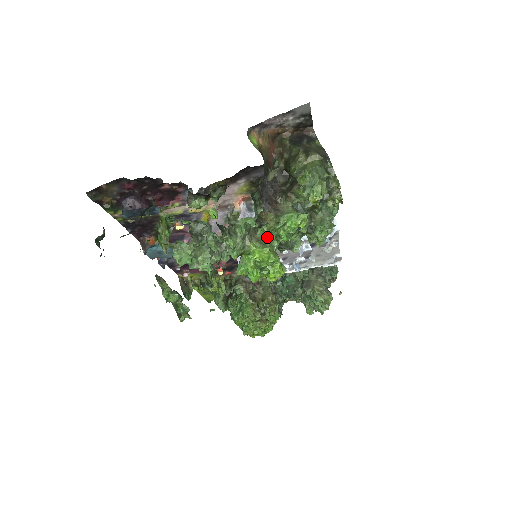
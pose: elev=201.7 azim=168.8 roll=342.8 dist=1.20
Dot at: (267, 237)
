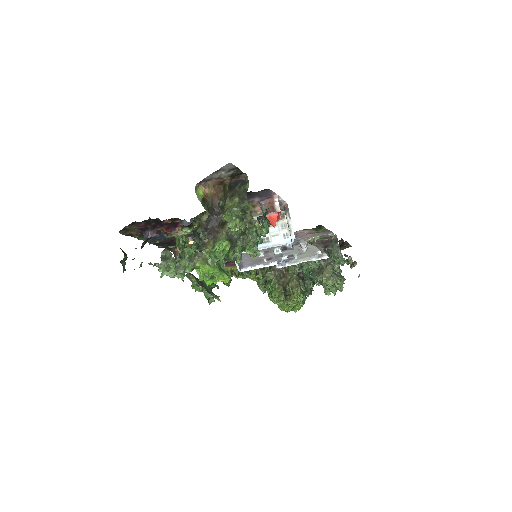
Dot at: (206, 258)
